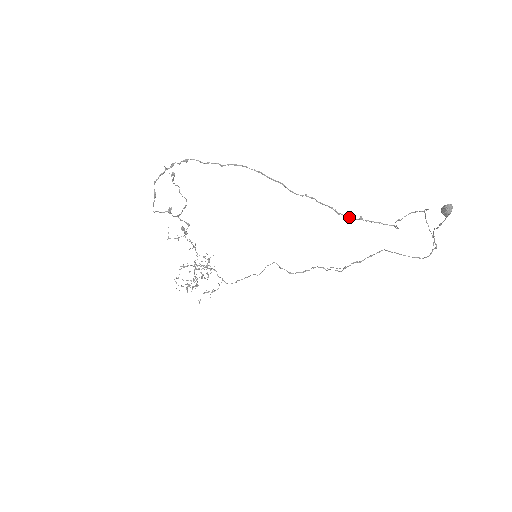
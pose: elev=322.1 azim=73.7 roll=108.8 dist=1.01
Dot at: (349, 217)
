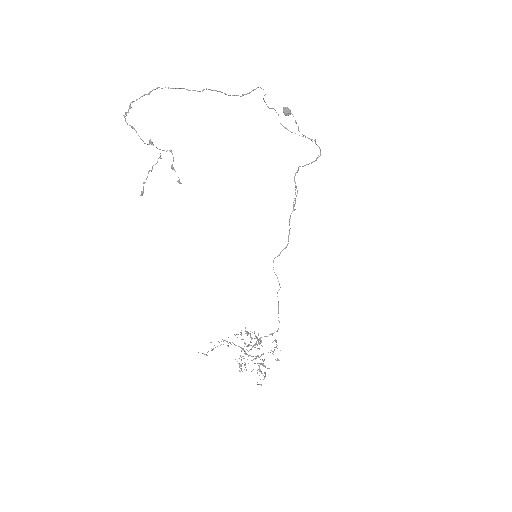
Dot at: occluded
